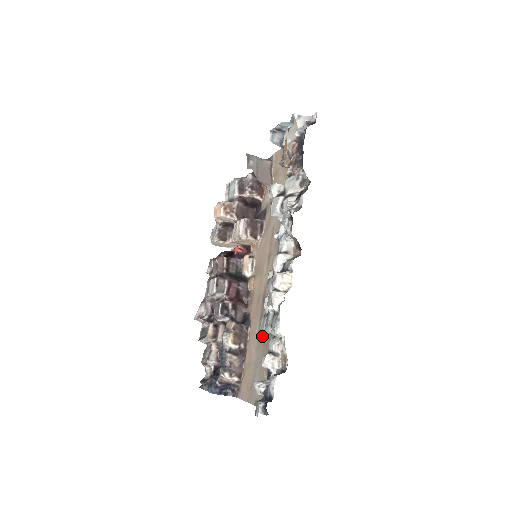
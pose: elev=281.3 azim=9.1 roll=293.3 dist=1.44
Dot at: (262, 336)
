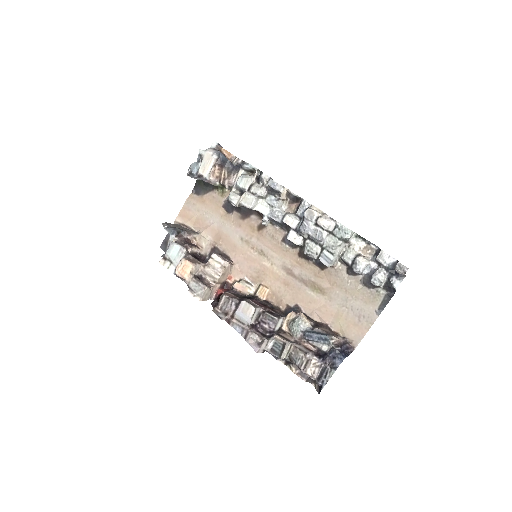
Dot at: (324, 286)
